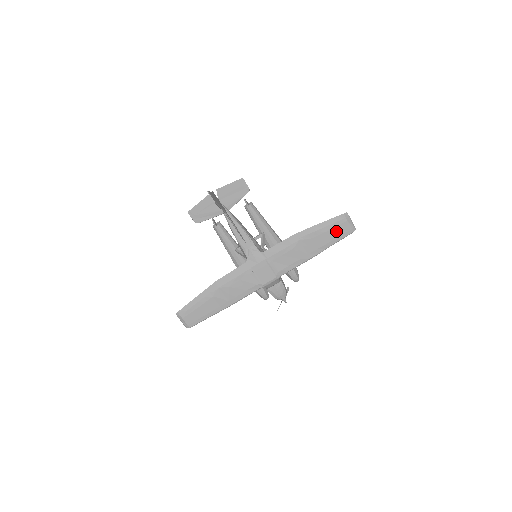
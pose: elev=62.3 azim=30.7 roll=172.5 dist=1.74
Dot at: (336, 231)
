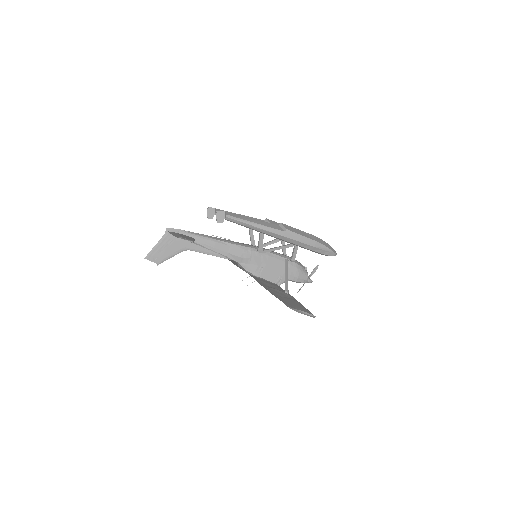
Dot at: occluded
